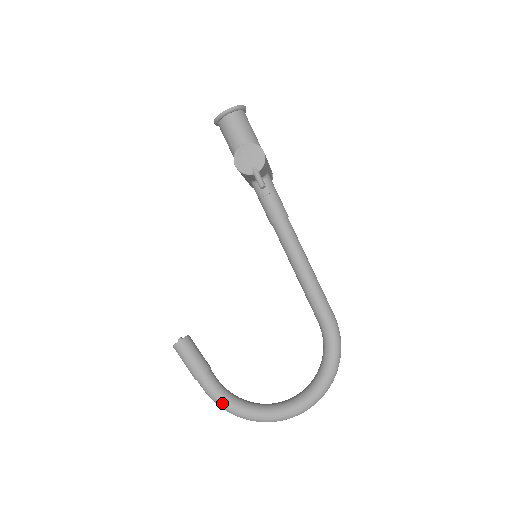
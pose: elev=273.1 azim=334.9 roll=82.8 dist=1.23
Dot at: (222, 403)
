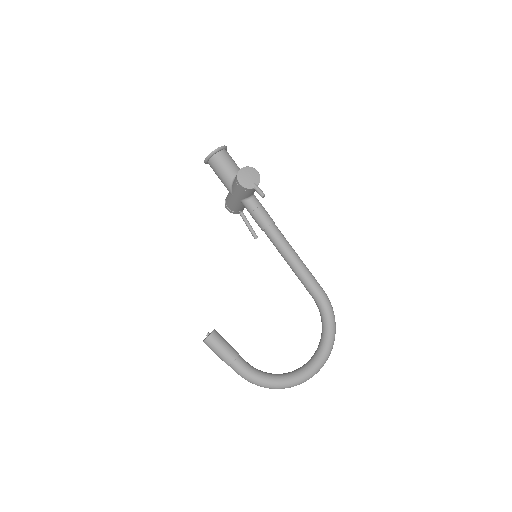
Dot at: (257, 378)
